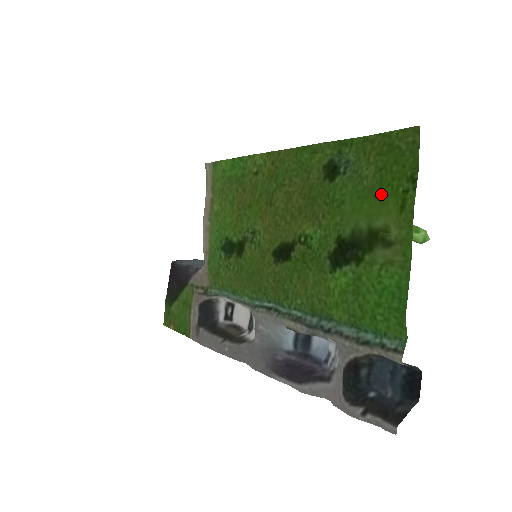
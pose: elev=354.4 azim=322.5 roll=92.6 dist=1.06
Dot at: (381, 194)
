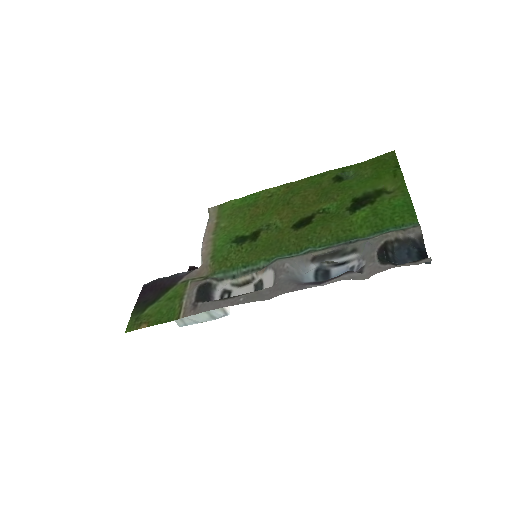
Dot at: (379, 176)
